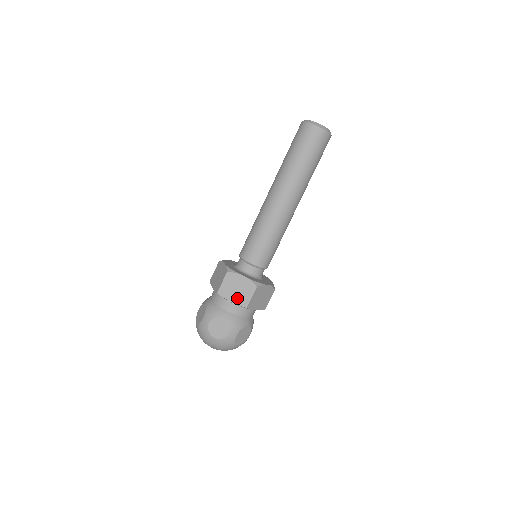
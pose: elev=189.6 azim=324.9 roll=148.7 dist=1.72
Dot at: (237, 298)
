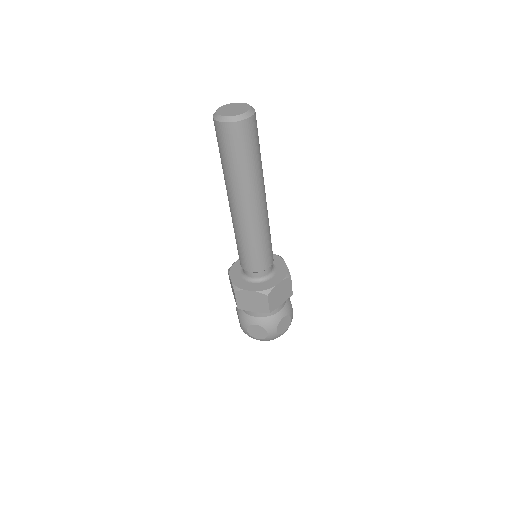
Dot at: (257, 308)
